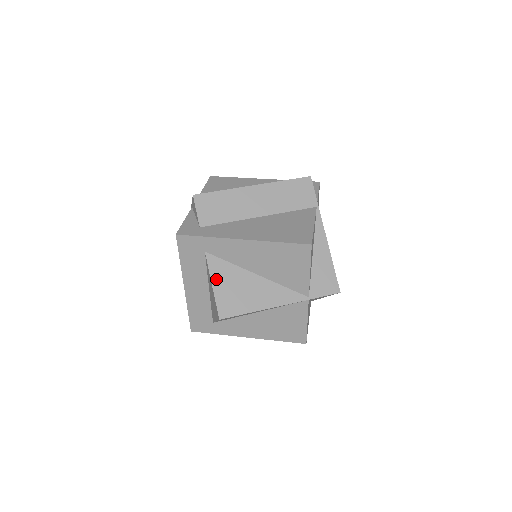
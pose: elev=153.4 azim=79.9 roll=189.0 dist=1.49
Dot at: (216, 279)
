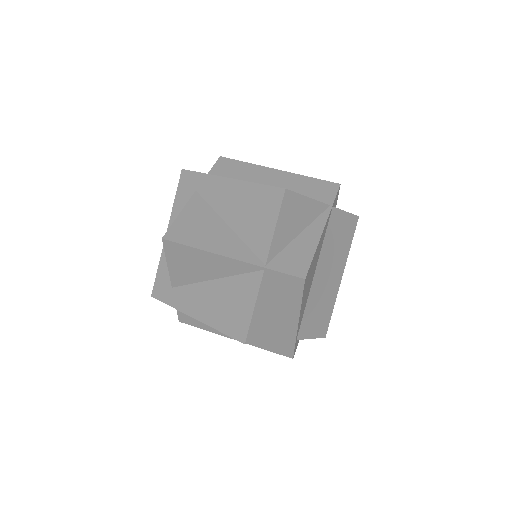
Dot at: (187, 211)
